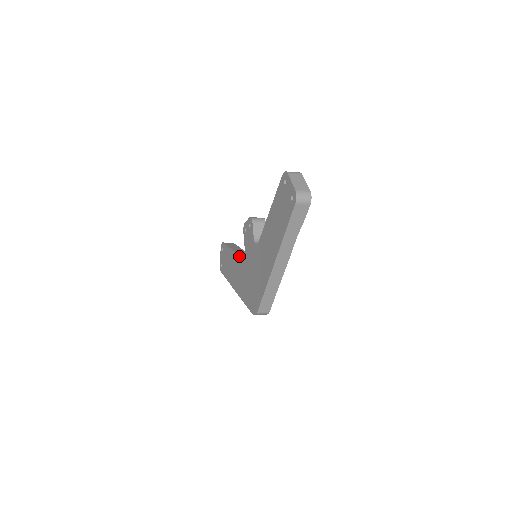
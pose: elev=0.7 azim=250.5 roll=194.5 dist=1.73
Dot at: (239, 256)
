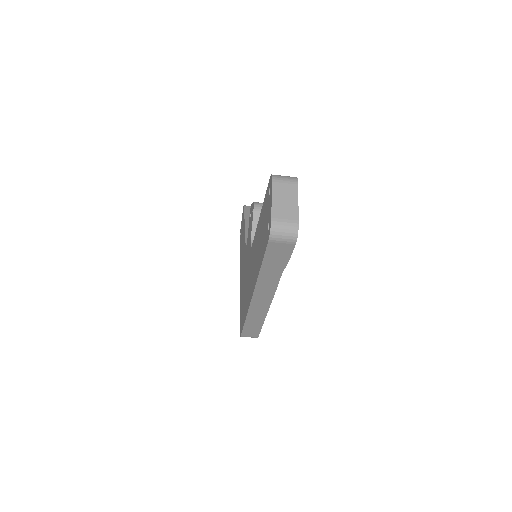
Dot at: (245, 242)
